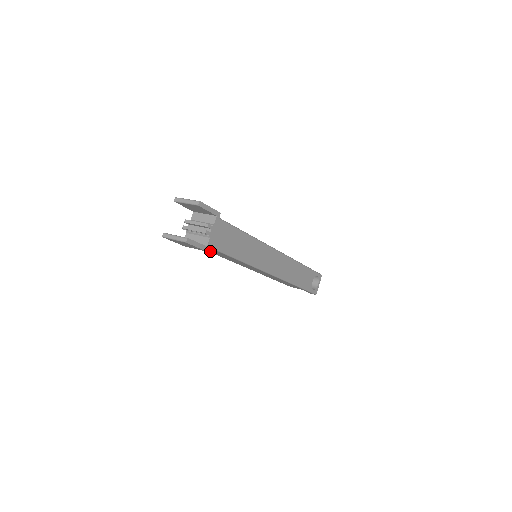
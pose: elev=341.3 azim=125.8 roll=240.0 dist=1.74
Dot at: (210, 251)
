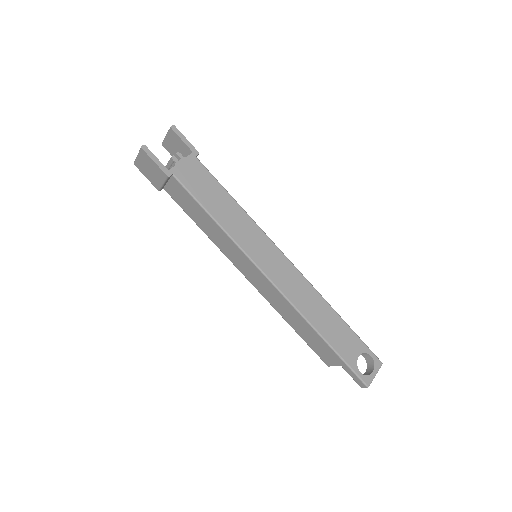
Dot at: (188, 211)
